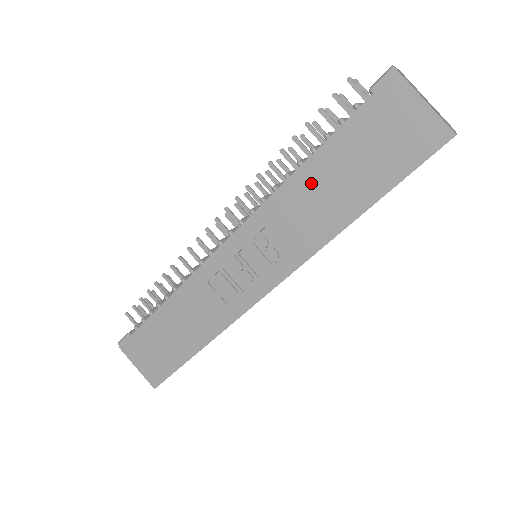
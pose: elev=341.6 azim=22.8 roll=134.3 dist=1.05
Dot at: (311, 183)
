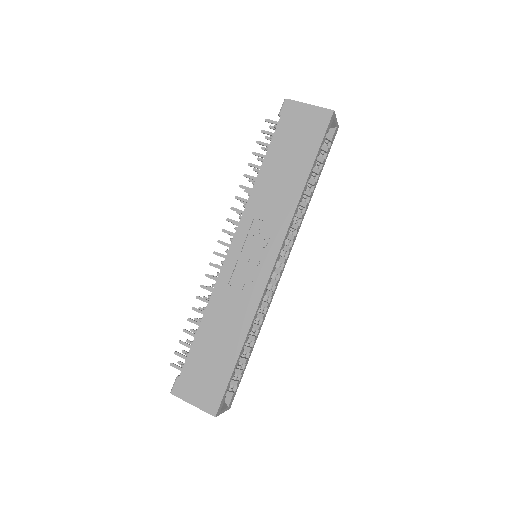
Dot at: (270, 177)
